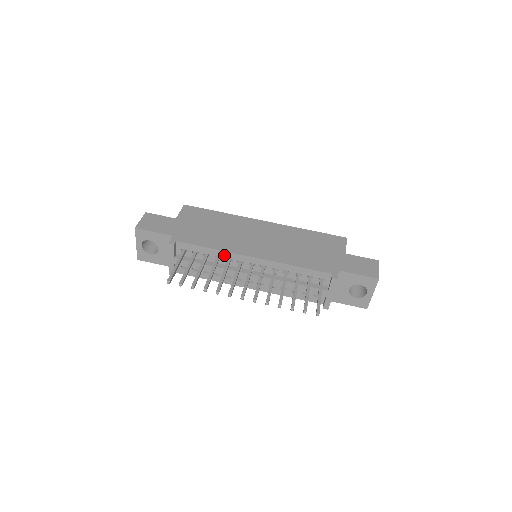
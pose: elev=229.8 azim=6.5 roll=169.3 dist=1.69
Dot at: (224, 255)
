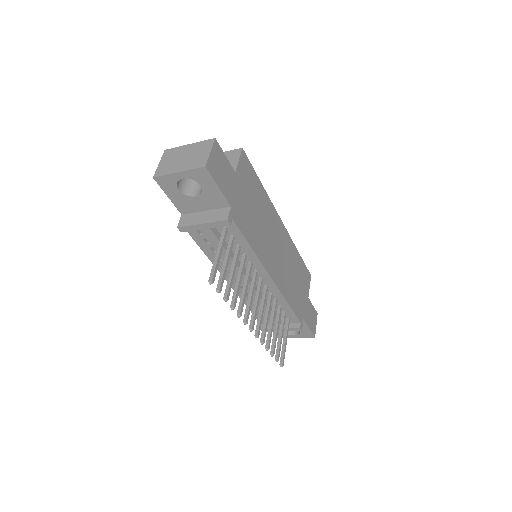
Dot at: (253, 259)
